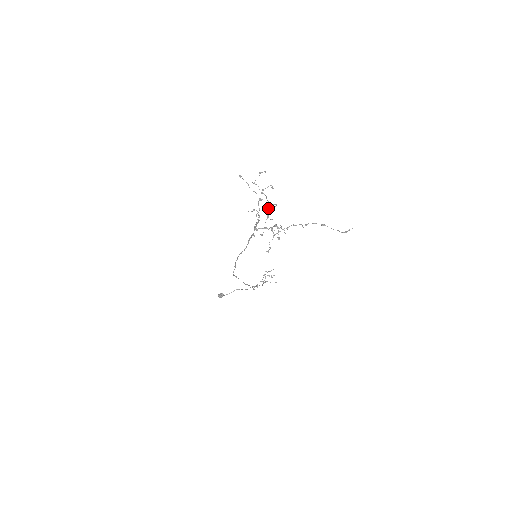
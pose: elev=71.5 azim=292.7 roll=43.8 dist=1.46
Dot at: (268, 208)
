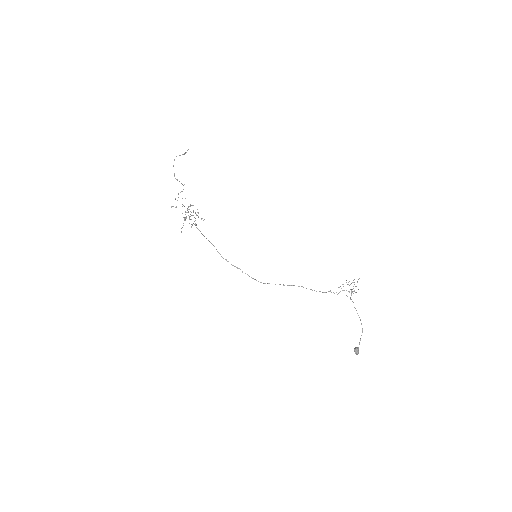
Dot at: occluded
